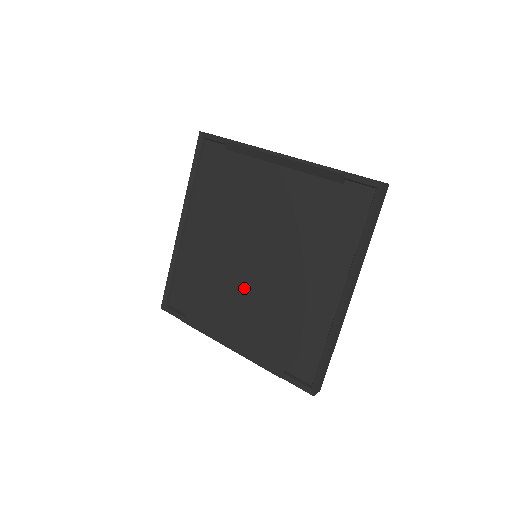
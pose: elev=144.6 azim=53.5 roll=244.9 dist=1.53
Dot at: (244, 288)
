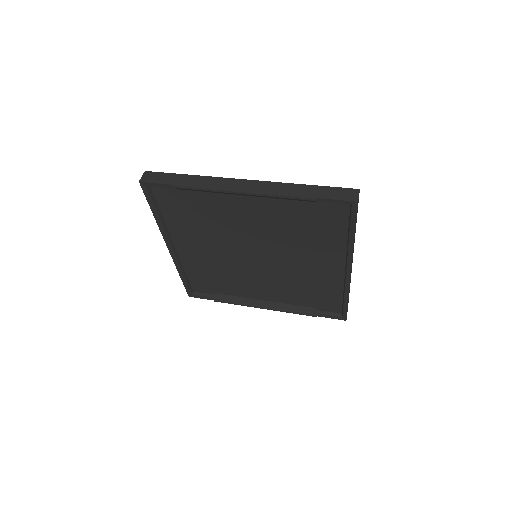
Dot at: (256, 275)
